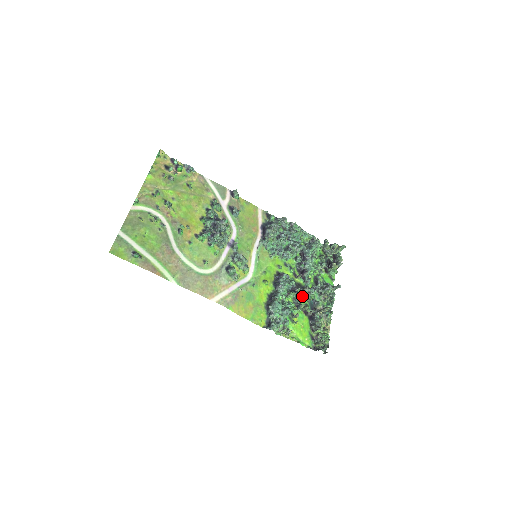
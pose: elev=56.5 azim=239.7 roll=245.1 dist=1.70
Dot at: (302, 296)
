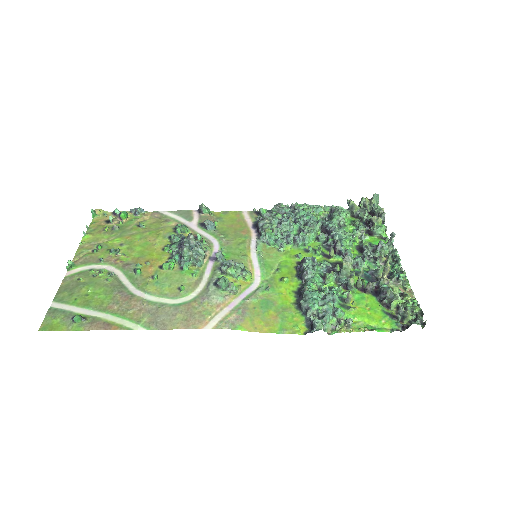
Dot at: (344, 270)
